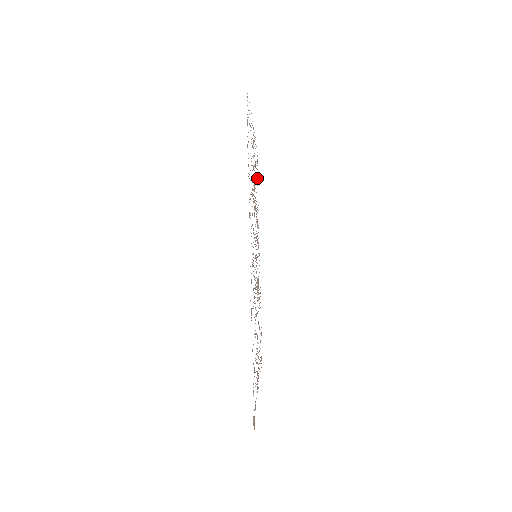
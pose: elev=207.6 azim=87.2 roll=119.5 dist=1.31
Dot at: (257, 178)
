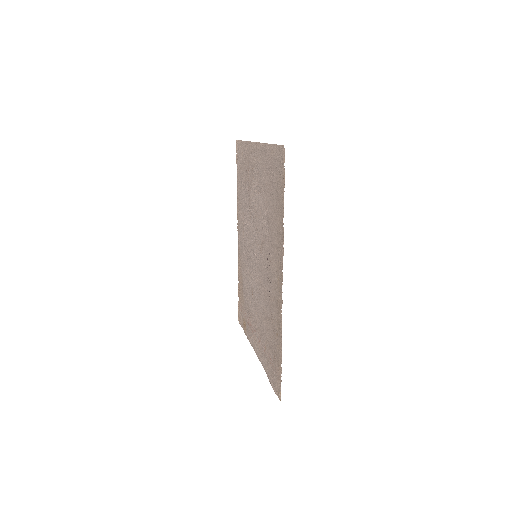
Dot at: (238, 172)
